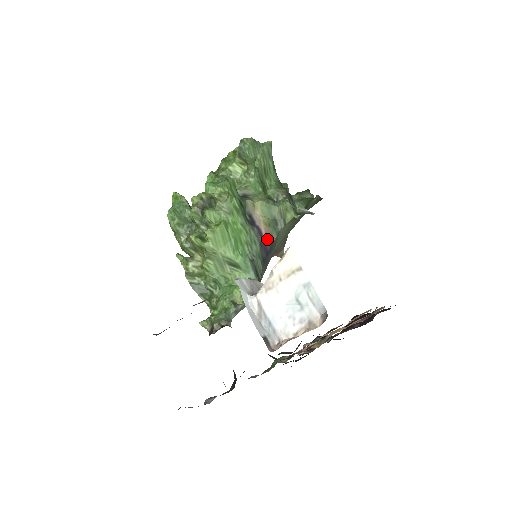
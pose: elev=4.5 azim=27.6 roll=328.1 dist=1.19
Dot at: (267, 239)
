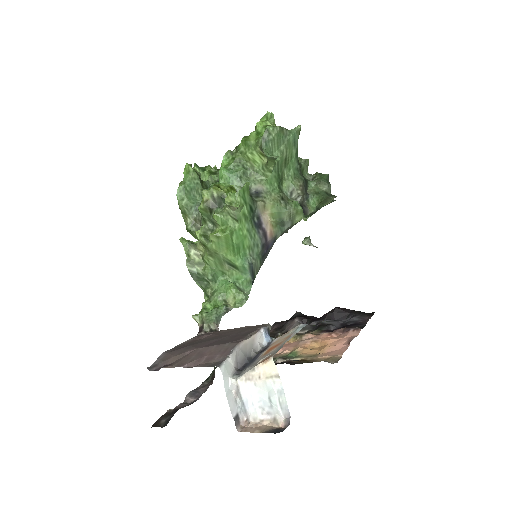
Dot at: (271, 239)
